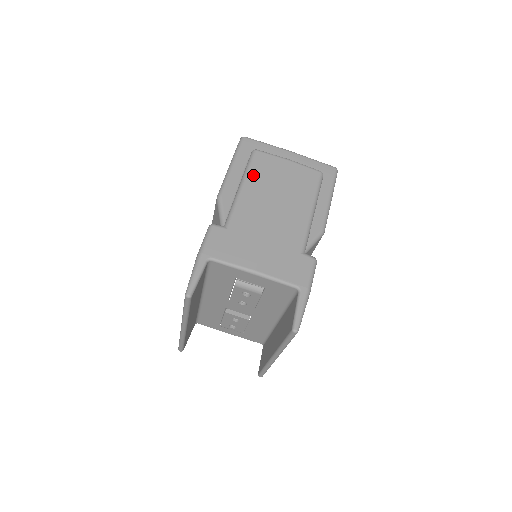
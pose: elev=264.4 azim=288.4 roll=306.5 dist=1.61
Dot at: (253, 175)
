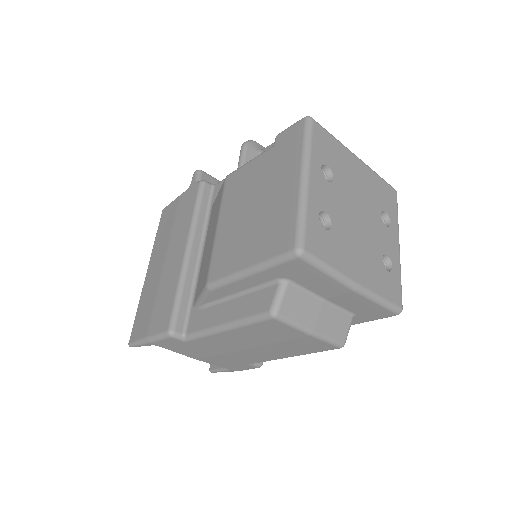
Dot at: (246, 330)
